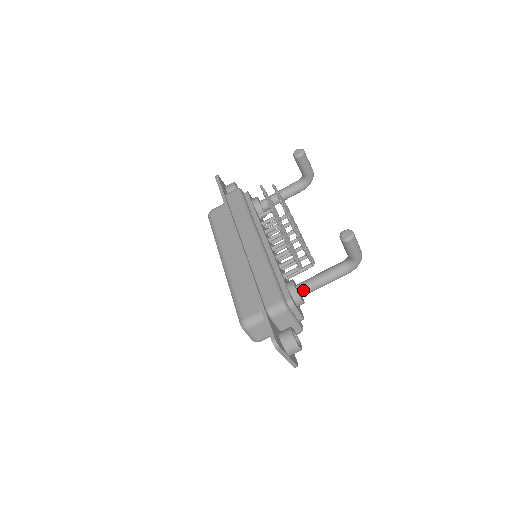
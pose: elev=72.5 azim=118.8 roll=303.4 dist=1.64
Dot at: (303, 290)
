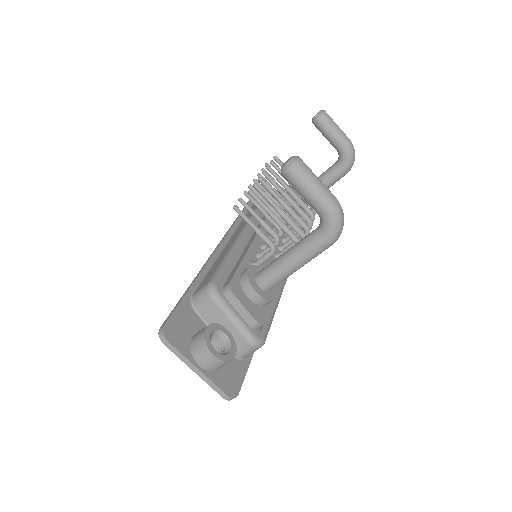
Dot at: (261, 277)
